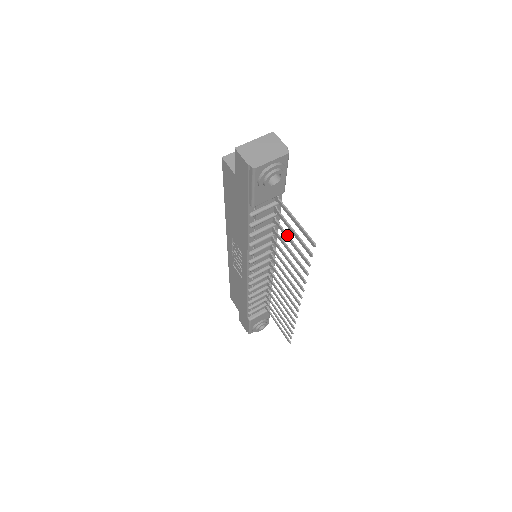
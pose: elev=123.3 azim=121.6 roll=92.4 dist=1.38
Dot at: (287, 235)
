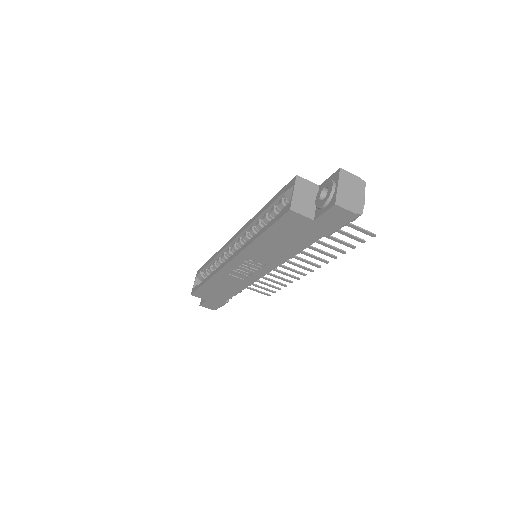
Dot at: occluded
